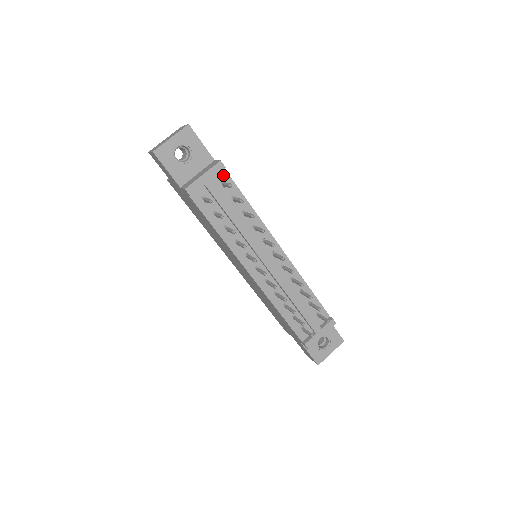
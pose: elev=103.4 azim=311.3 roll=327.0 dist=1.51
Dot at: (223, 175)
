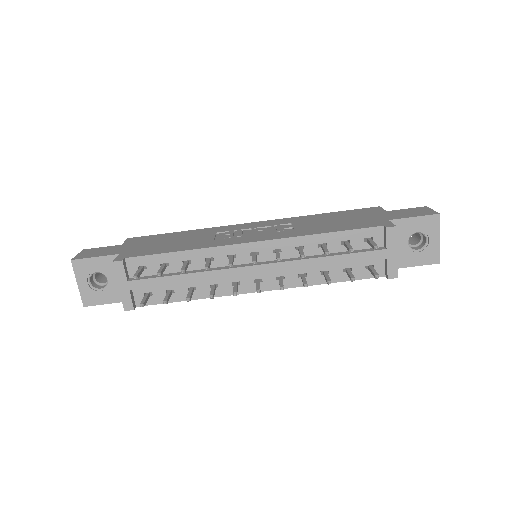
Dot at: (132, 263)
